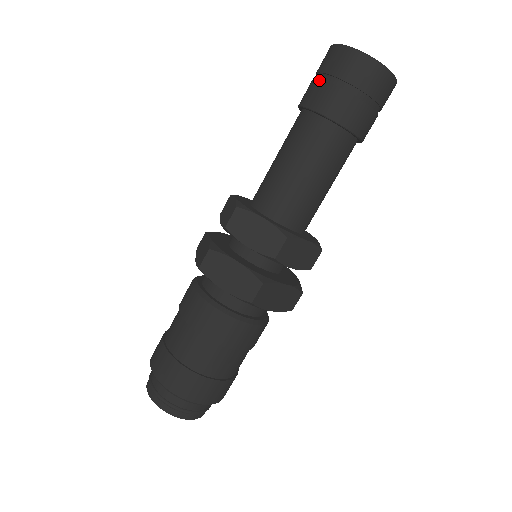
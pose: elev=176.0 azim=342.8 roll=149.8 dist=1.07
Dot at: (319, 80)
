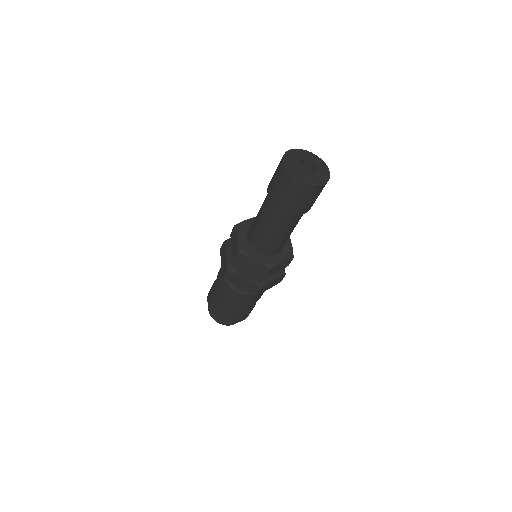
Dot at: occluded
